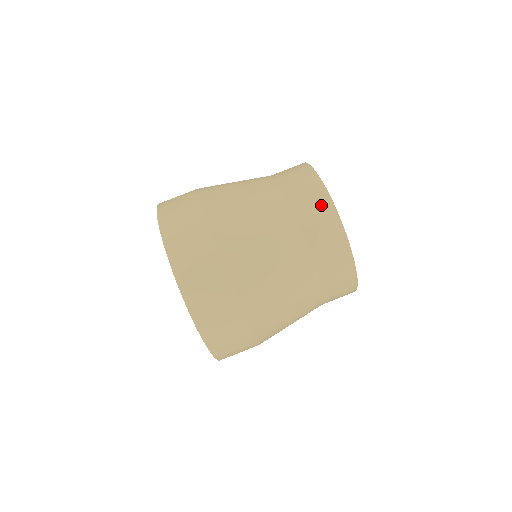
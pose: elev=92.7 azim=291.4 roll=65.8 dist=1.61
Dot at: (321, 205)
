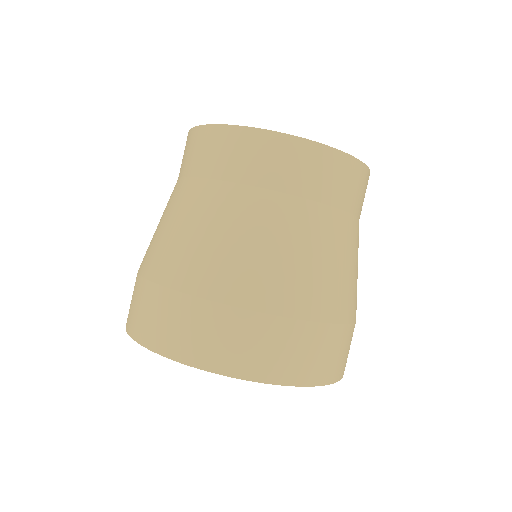
Dot at: (315, 160)
